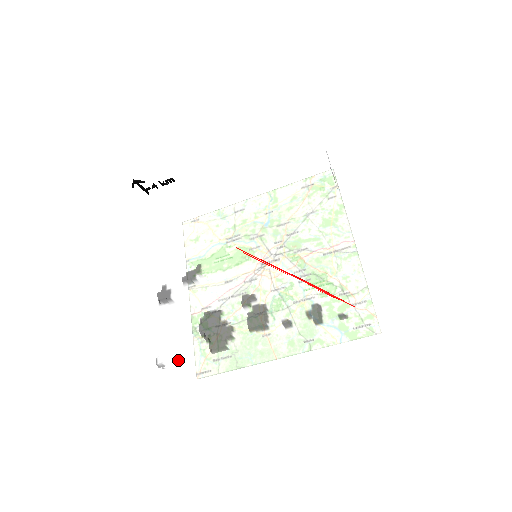
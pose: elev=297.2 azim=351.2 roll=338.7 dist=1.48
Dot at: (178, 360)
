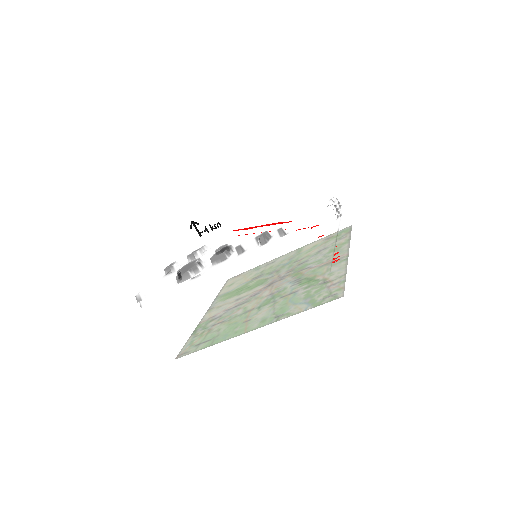
Dot at: occluded
